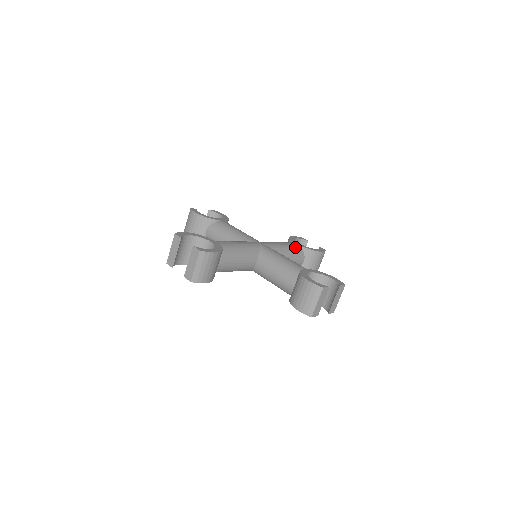
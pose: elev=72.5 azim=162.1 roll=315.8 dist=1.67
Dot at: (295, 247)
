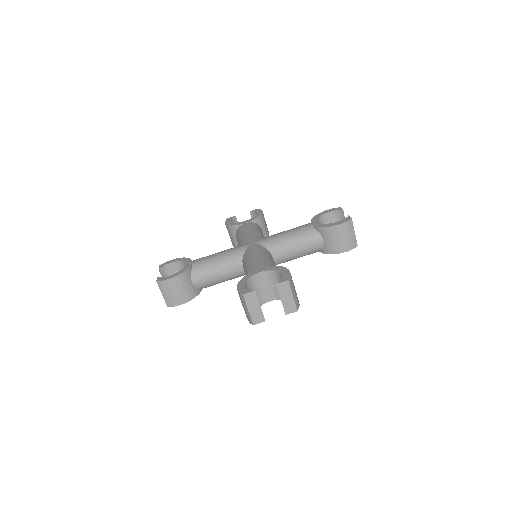
Dot at: (304, 230)
